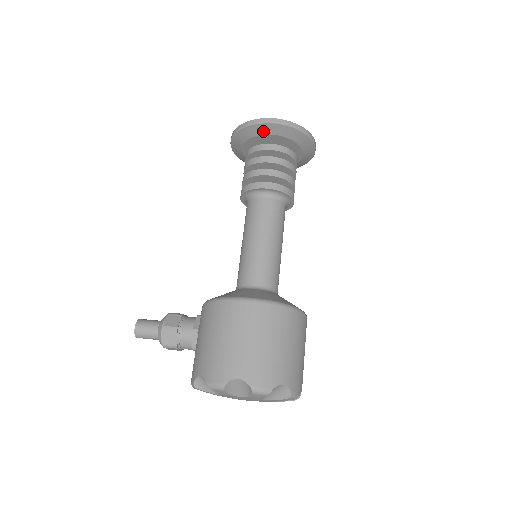
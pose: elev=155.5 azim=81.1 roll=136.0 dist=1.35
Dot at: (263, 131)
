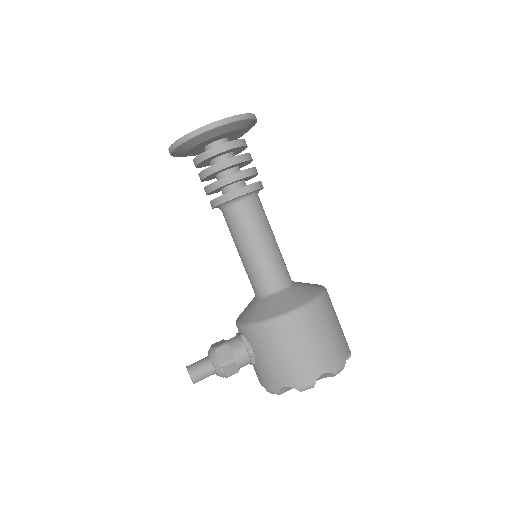
Dot at: (216, 134)
